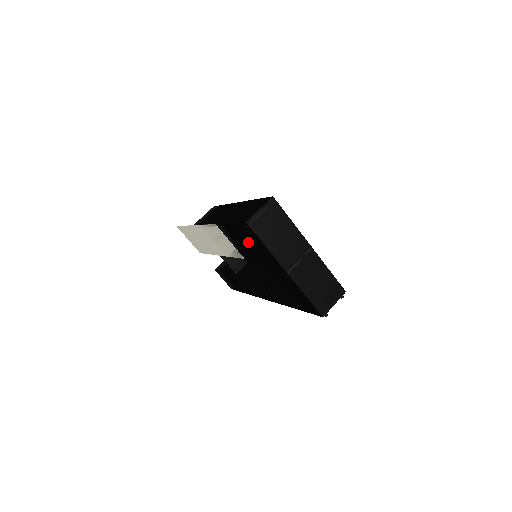
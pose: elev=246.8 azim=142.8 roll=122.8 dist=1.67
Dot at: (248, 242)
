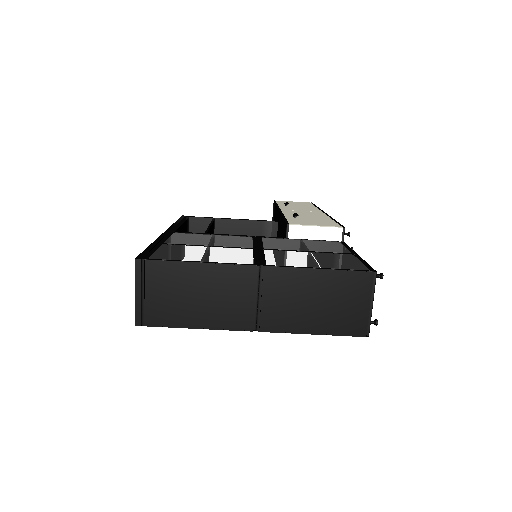
Dot at: occluded
